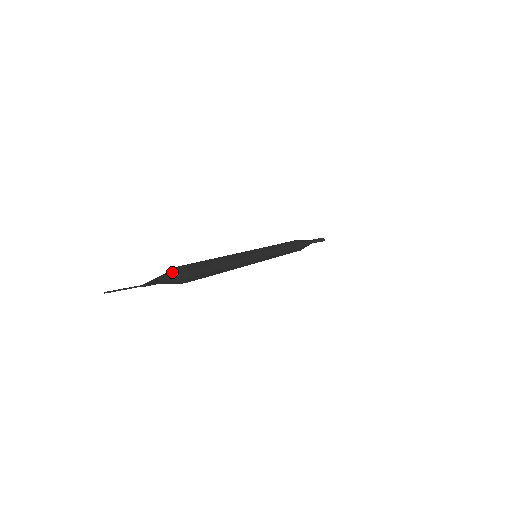
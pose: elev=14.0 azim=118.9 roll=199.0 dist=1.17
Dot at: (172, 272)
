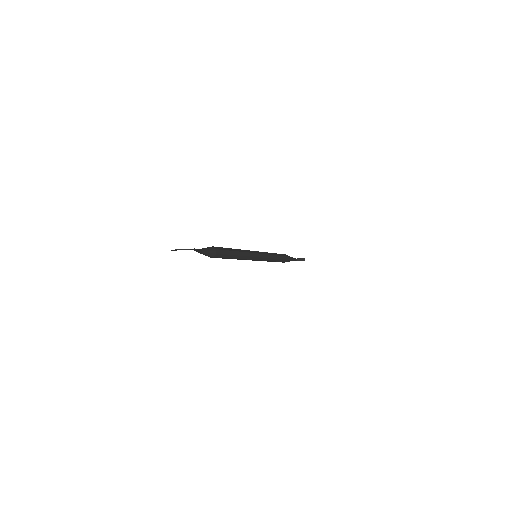
Dot at: (207, 248)
